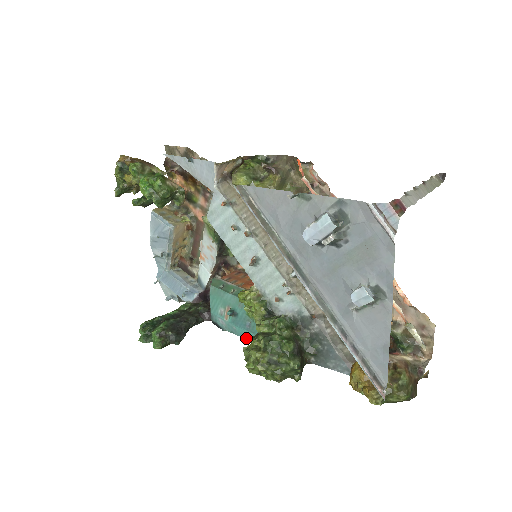
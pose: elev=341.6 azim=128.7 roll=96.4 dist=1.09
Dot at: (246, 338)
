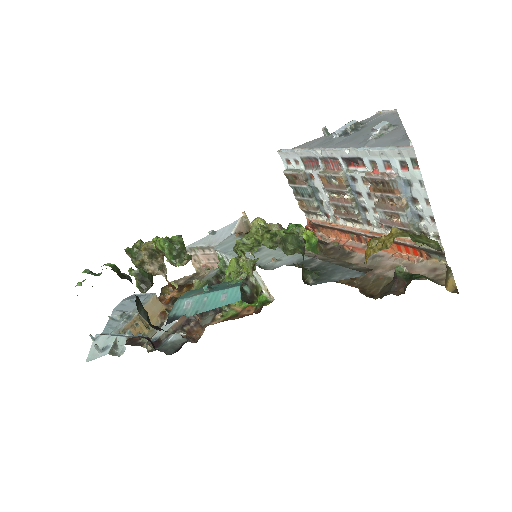
Dot at: (217, 305)
